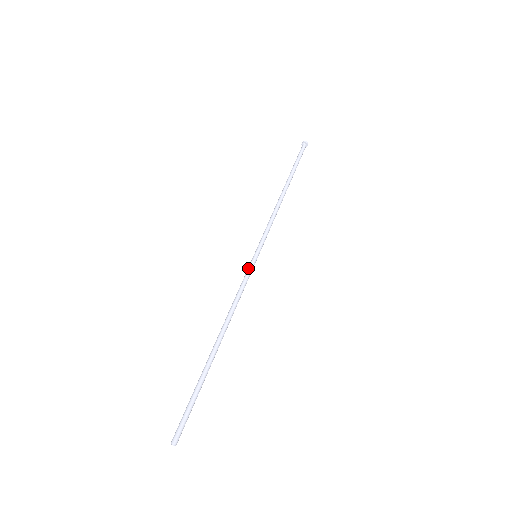
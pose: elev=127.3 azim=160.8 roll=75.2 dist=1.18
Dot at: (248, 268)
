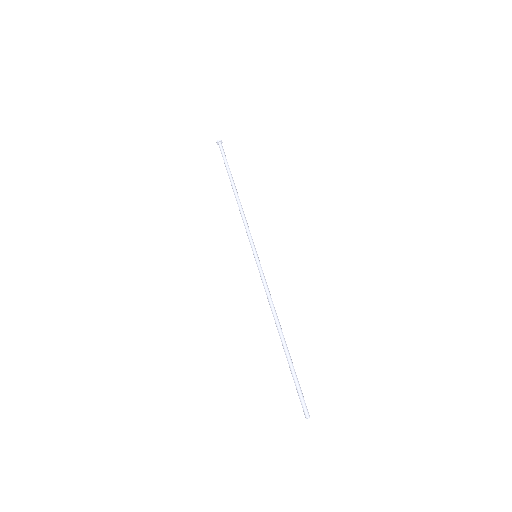
Dot at: (258, 269)
